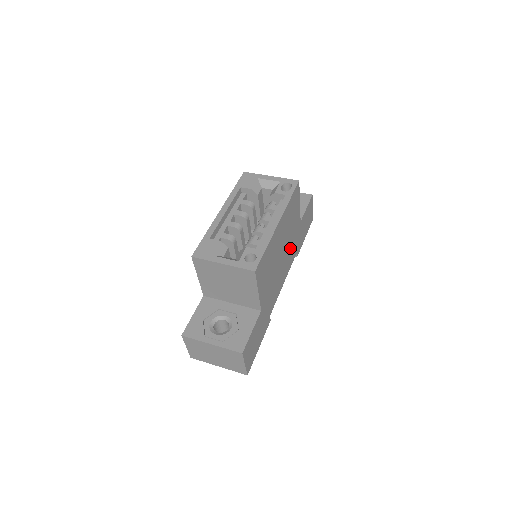
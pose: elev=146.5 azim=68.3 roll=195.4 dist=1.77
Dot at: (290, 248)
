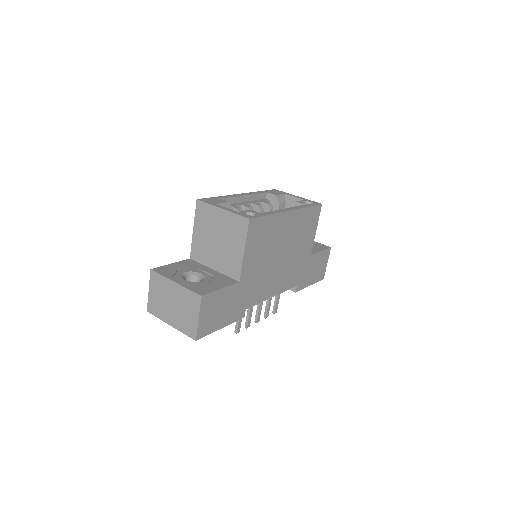
Dot at: (292, 266)
